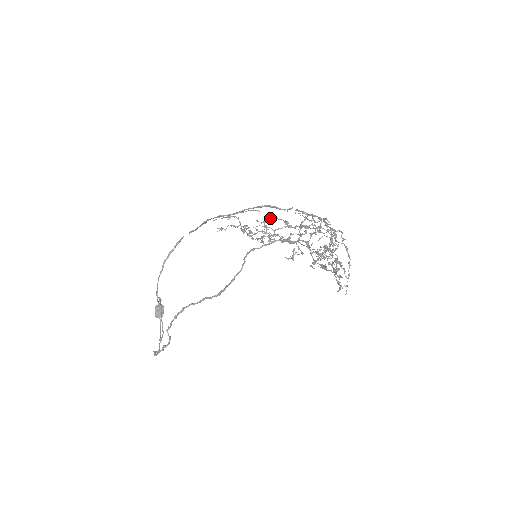
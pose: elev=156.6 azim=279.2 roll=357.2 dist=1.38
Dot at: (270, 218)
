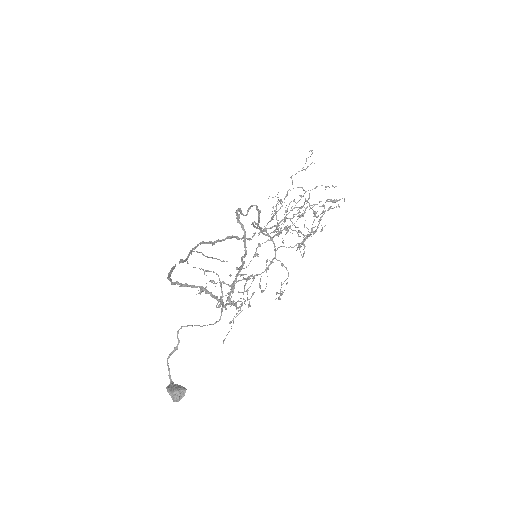
Dot at: occluded
